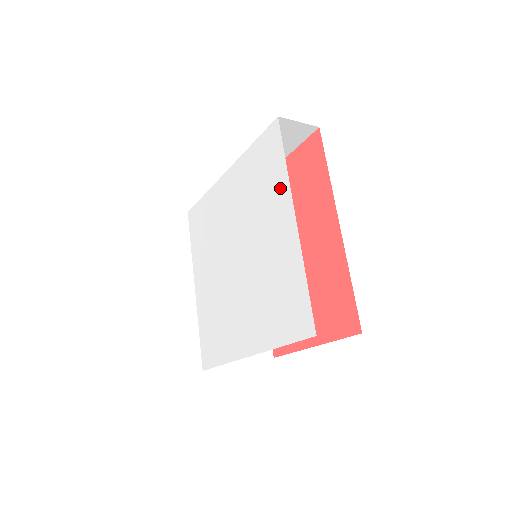
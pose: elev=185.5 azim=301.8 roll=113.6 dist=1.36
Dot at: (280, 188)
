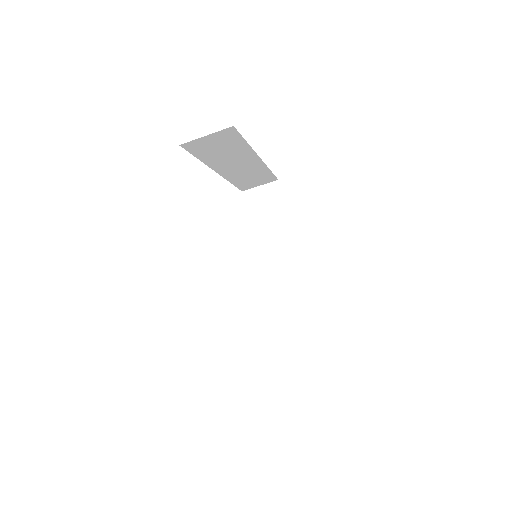
Dot at: occluded
